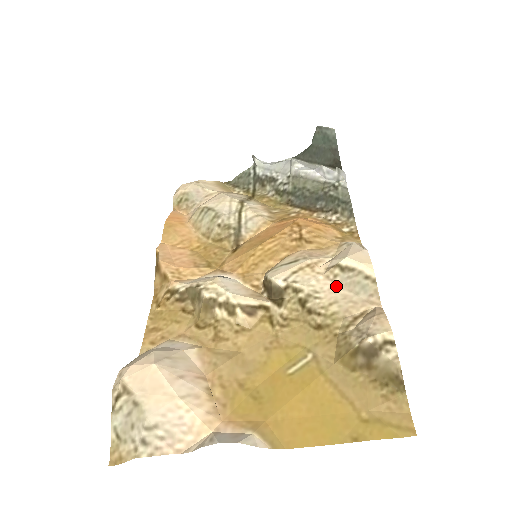
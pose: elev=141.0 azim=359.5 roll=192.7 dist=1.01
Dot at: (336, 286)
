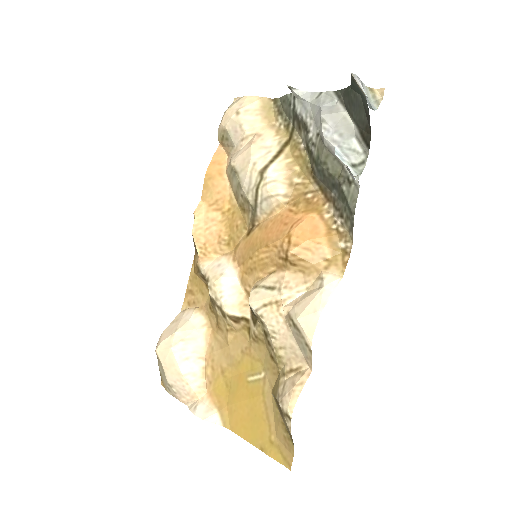
Dot at: (289, 334)
